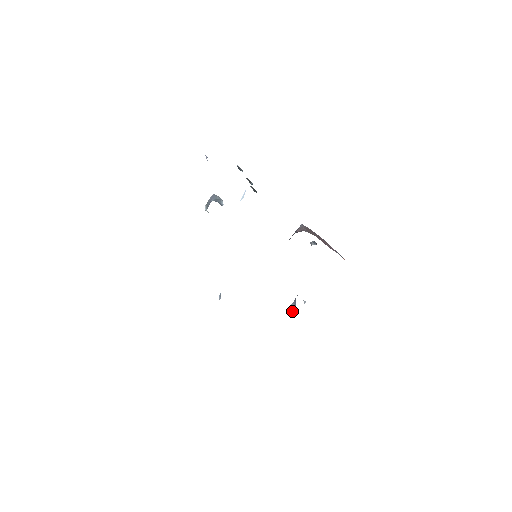
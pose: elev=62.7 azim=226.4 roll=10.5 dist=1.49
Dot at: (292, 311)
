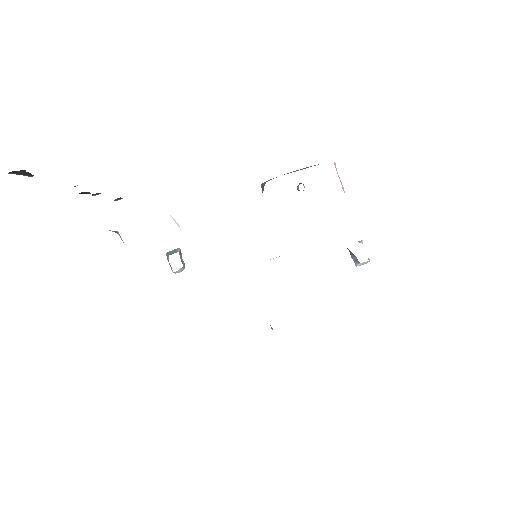
Dot at: (358, 263)
